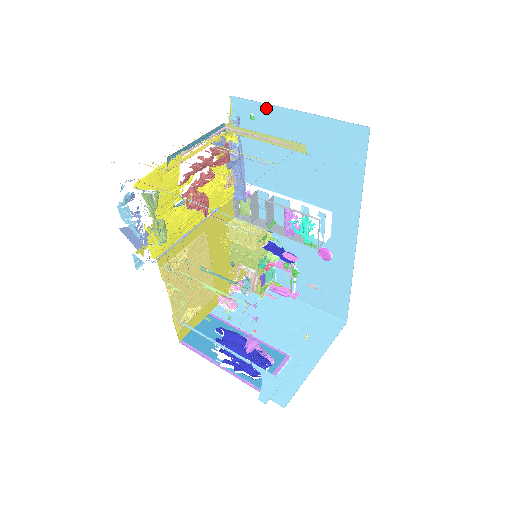
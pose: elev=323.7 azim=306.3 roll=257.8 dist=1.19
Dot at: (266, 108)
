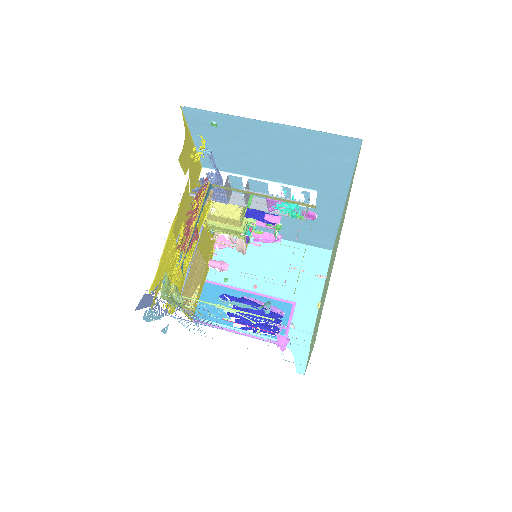
Dot at: (231, 118)
